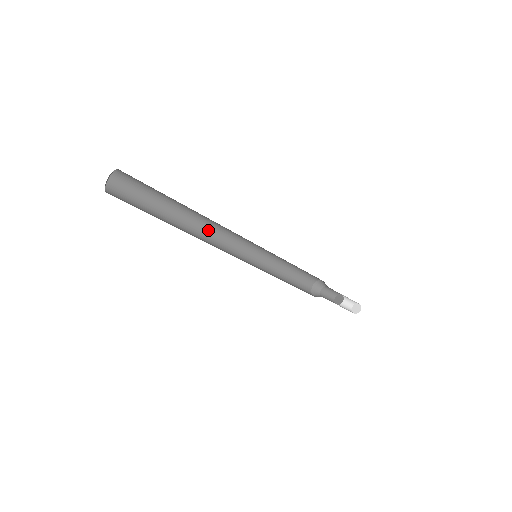
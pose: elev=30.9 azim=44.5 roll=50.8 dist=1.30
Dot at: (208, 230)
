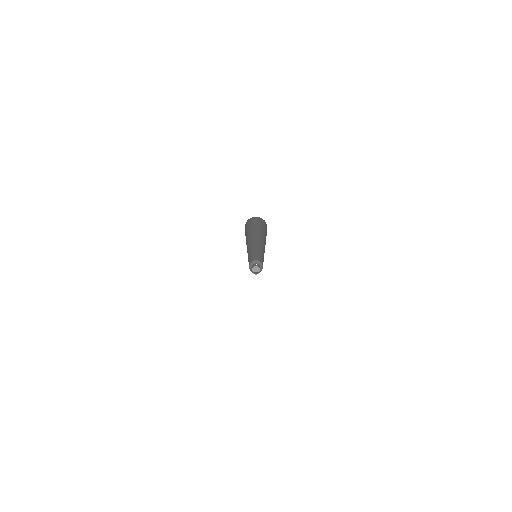
Dot at: (251, 240)
